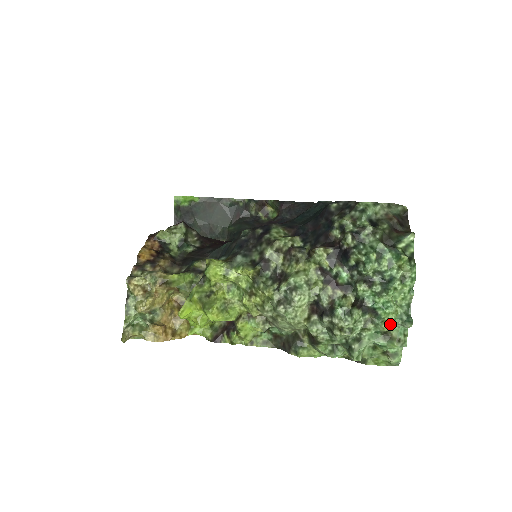
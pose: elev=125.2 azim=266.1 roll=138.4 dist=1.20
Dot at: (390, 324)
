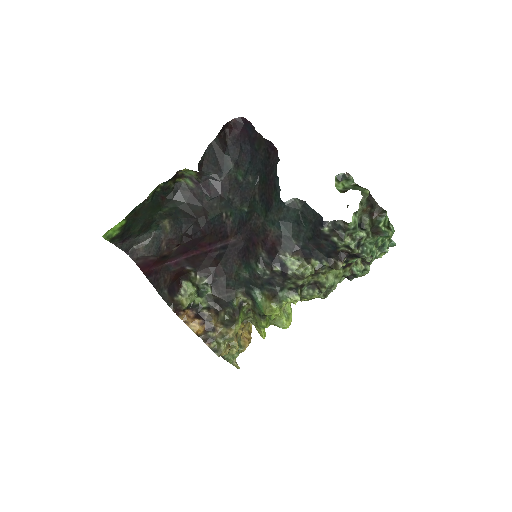
Dot at: occluded
